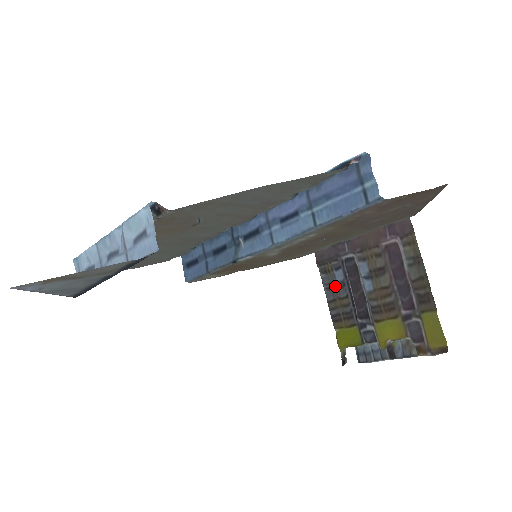
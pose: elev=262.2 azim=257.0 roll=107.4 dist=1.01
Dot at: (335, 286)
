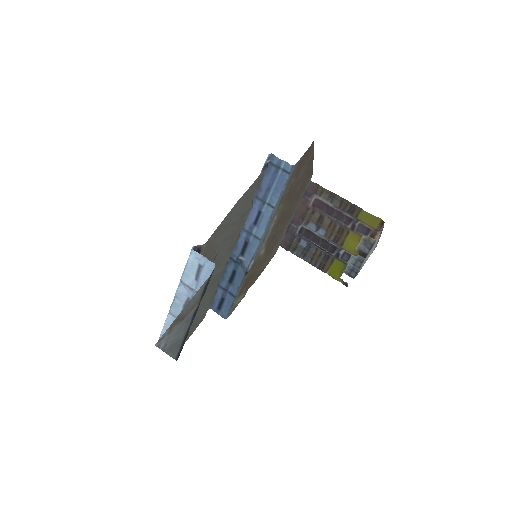
Dot at: (306, 251)
